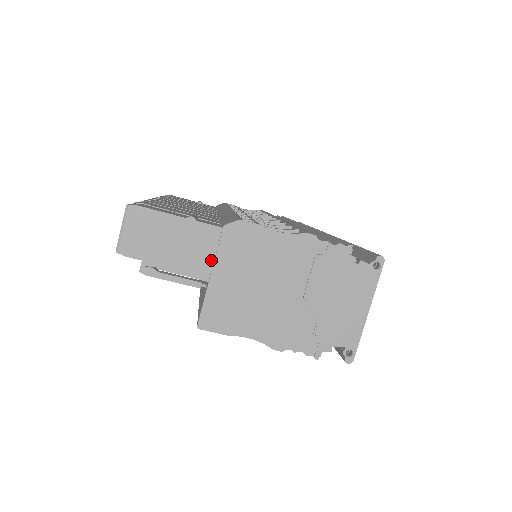
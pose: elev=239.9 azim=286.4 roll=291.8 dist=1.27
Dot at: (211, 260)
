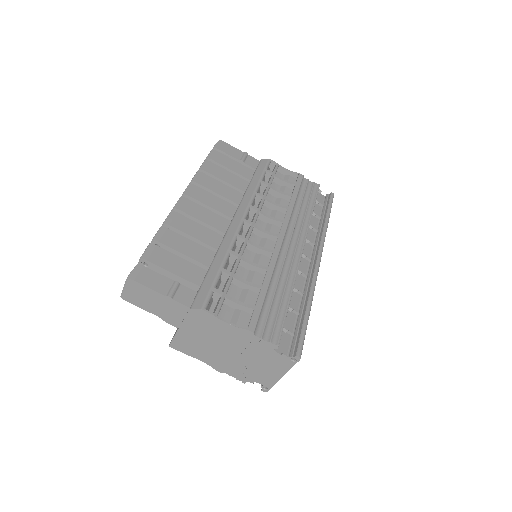
Dot at: (181, 320)
